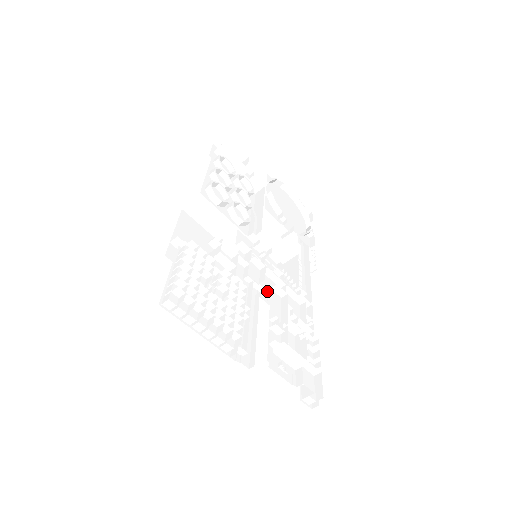
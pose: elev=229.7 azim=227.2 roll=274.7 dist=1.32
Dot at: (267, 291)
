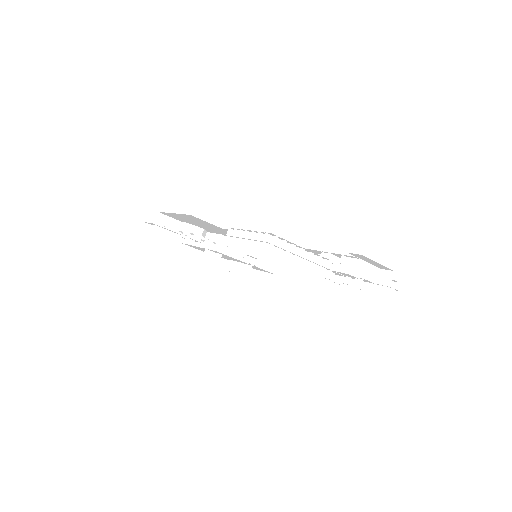
Dot at: occluded
